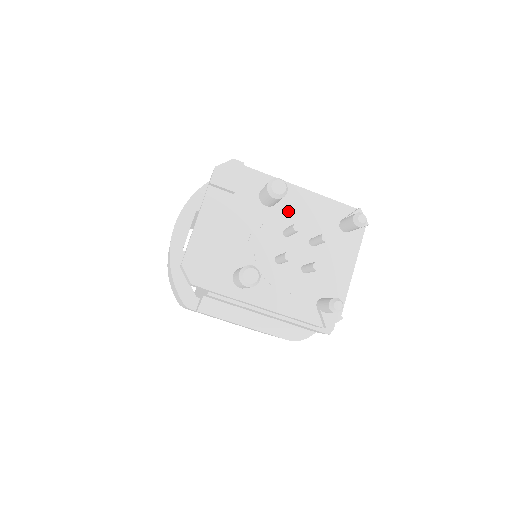
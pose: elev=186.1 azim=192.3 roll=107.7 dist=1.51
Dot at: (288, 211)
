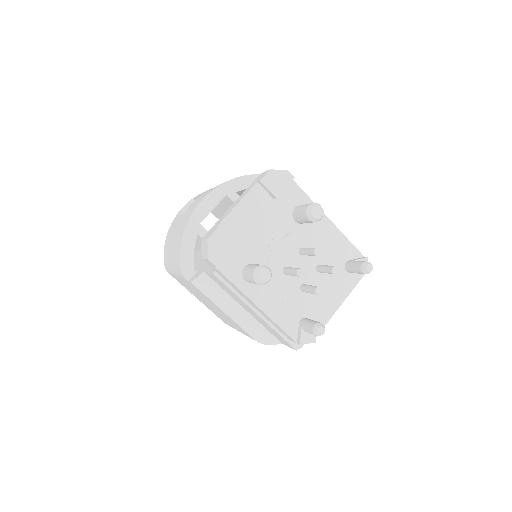
Dot at: (311, 234)
